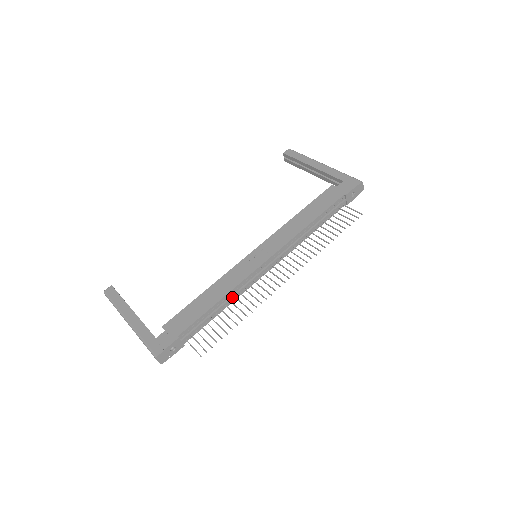
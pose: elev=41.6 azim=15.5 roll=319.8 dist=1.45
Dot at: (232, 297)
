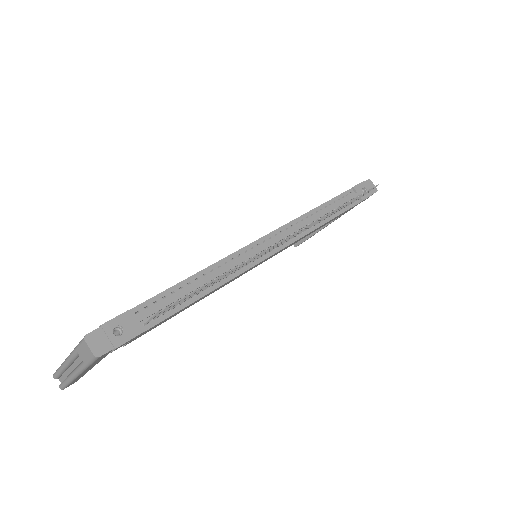
Dot at: (219, 272)
